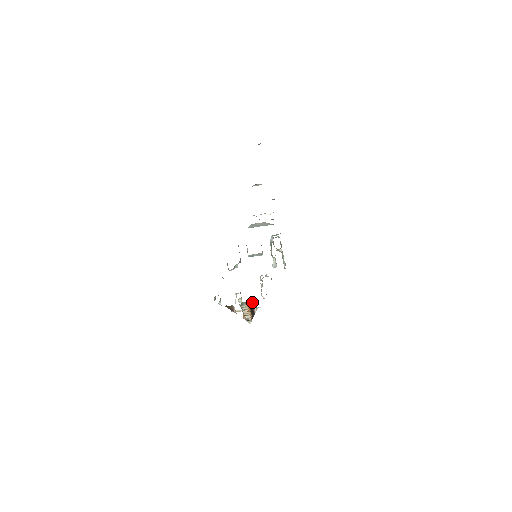
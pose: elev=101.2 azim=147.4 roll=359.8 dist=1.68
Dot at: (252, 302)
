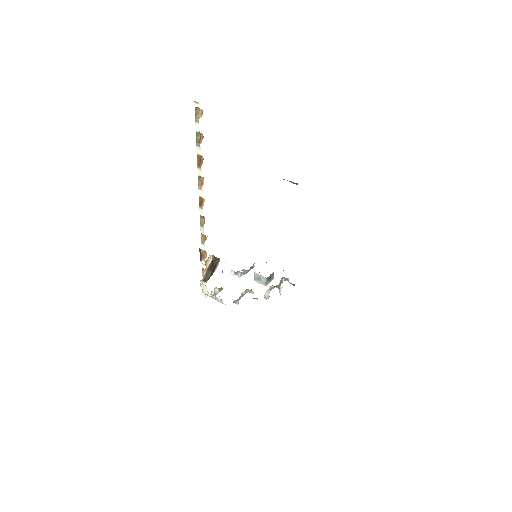
Dot at: (219, 260)
